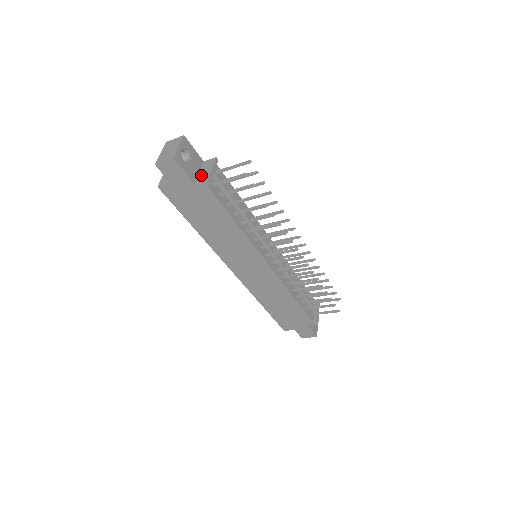
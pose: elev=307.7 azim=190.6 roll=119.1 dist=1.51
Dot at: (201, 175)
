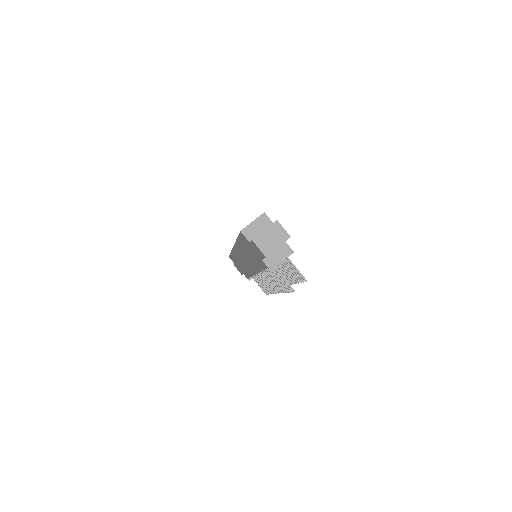
Dot at: (272, 257)
